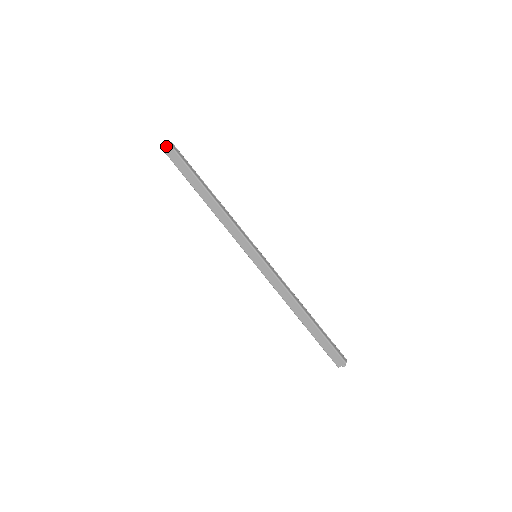
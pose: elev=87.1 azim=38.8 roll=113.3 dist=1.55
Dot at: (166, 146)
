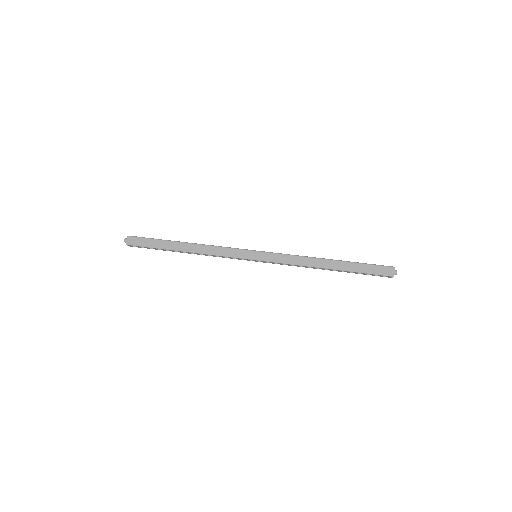
Dot at: (127, 240)
